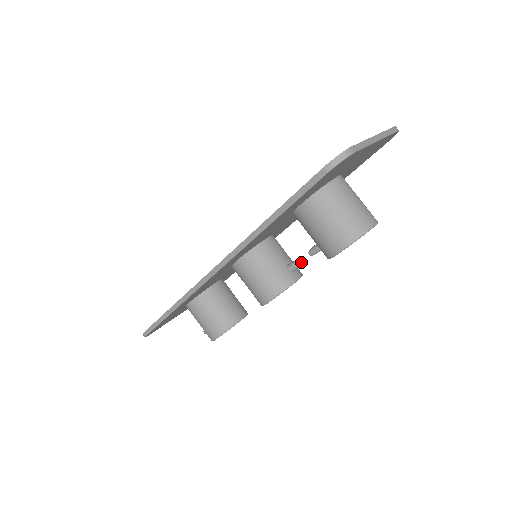
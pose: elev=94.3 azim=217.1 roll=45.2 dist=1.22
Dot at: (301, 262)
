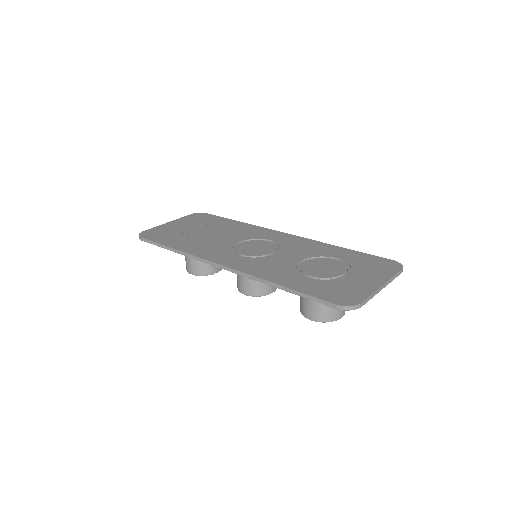
Dot at: occluded
